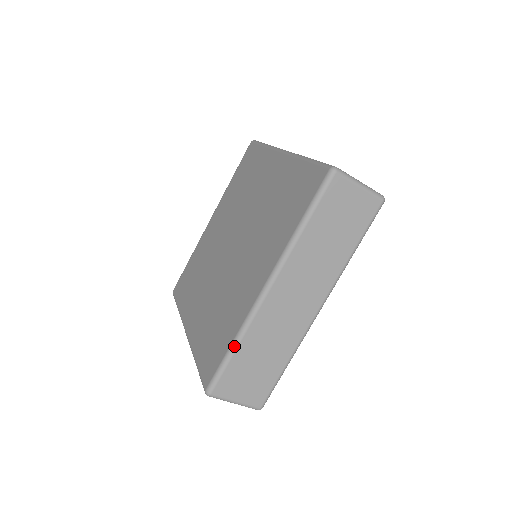
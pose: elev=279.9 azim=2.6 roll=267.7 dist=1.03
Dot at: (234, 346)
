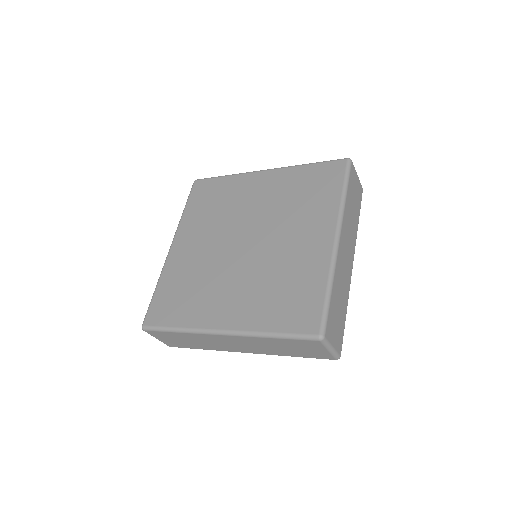
Dot at: (330, 289)
